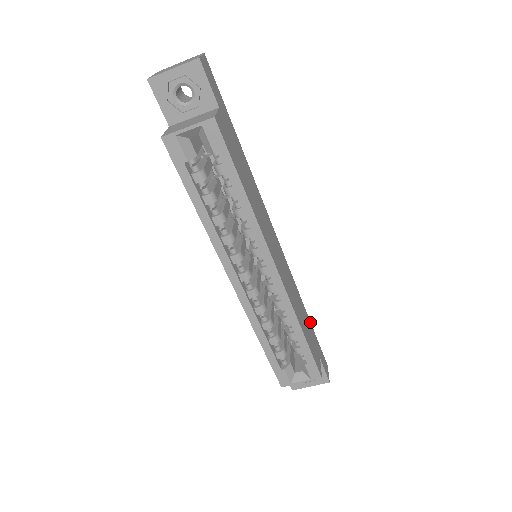
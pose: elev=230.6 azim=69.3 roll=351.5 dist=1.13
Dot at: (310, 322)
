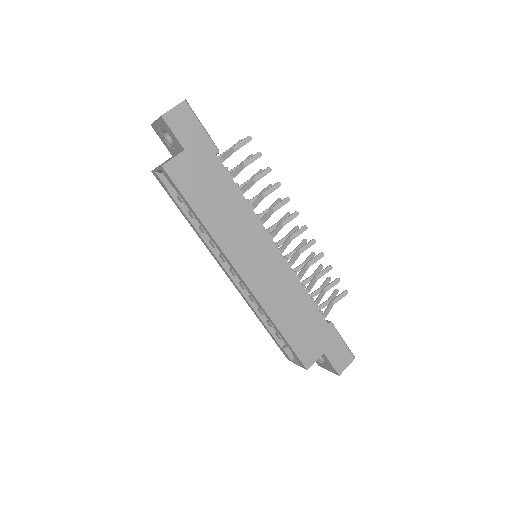
Dot at: (324, 320)
